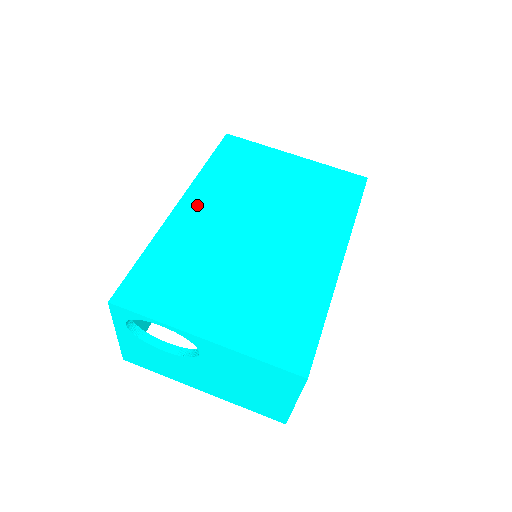
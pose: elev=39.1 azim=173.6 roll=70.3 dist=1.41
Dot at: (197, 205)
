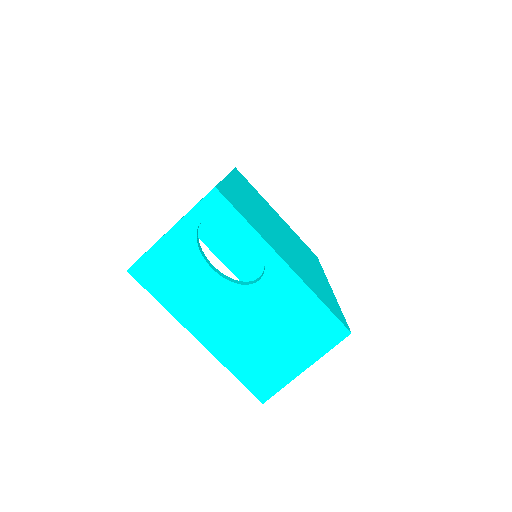
Dot at: (240, 187)
